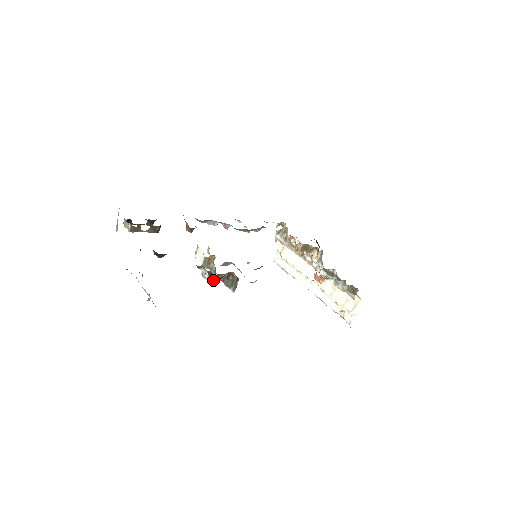
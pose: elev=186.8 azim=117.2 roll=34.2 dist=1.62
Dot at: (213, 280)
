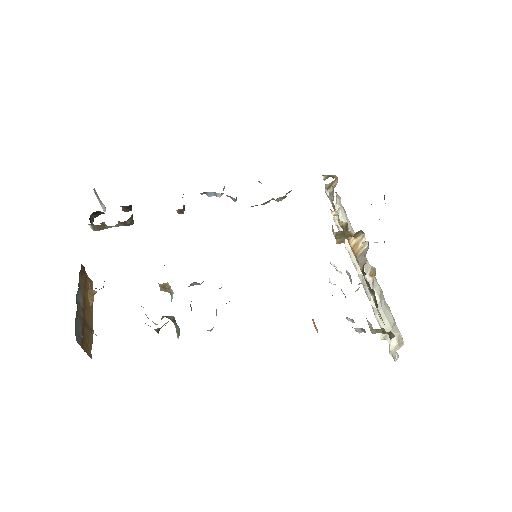
Dot at: (157, 324)
